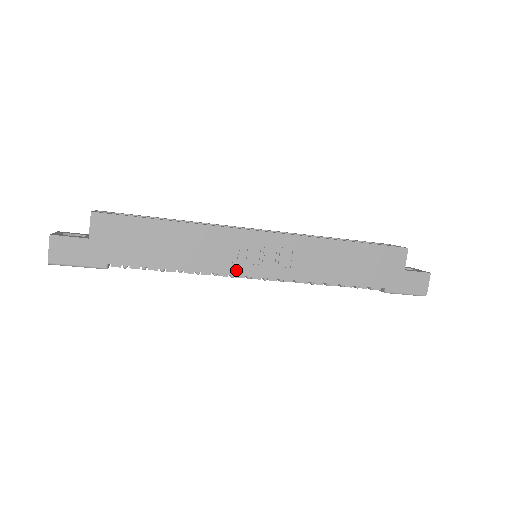
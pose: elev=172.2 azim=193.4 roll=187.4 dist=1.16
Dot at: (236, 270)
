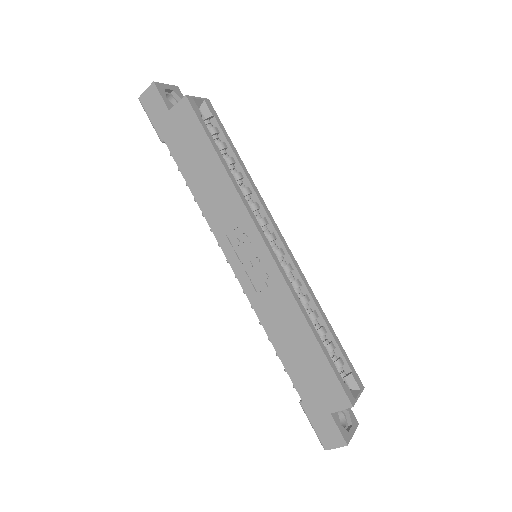
Dot at: (224, 245)
